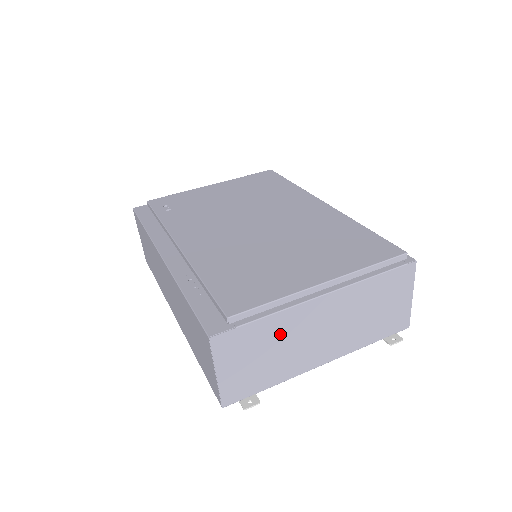
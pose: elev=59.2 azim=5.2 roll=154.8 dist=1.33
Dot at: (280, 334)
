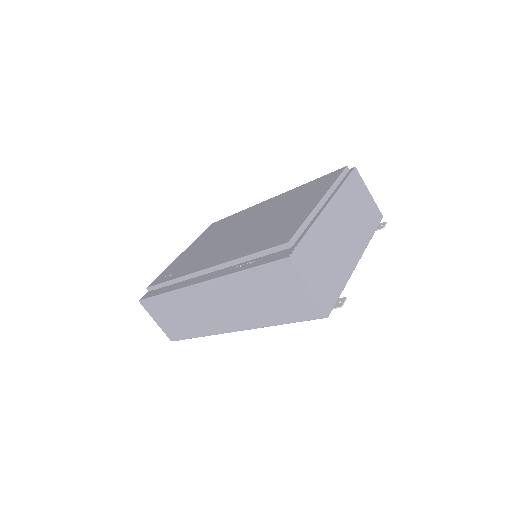
Dot at: (323, 243)
